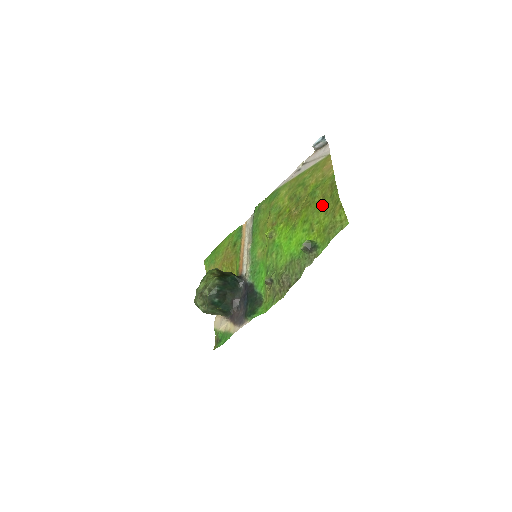
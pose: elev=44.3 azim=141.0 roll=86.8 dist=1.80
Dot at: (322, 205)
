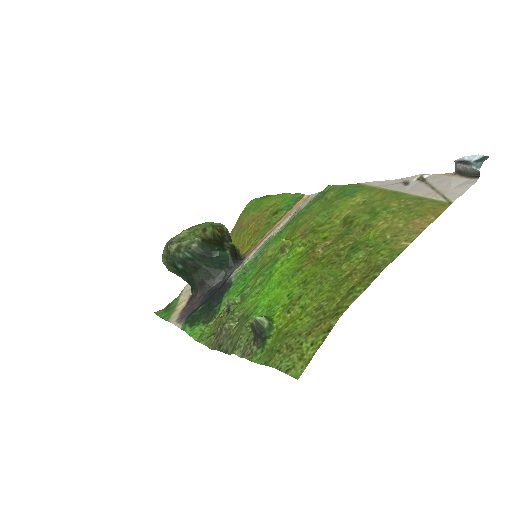
Dot at: (333, 286)
